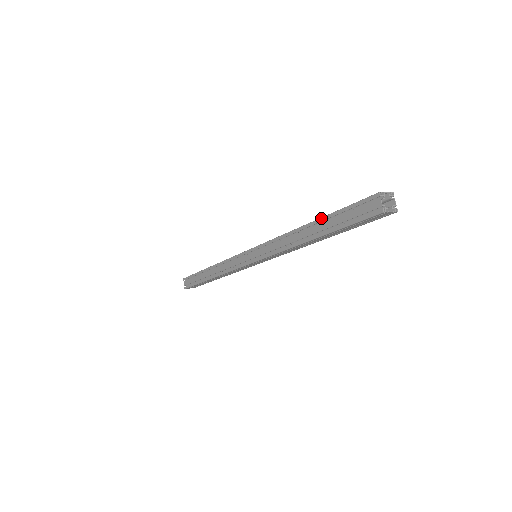
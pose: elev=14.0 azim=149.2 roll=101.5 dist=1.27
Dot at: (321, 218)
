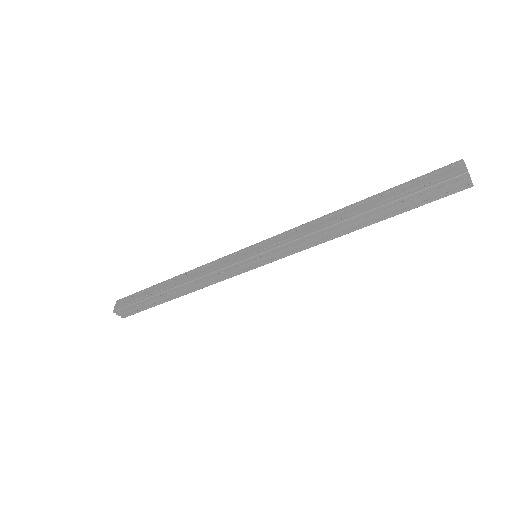
Dot at: (377, 194)
